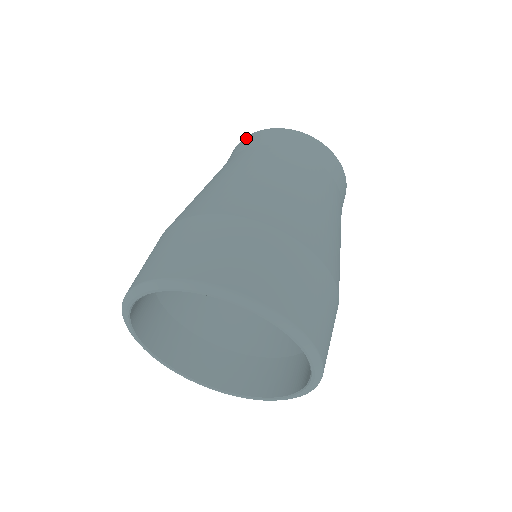
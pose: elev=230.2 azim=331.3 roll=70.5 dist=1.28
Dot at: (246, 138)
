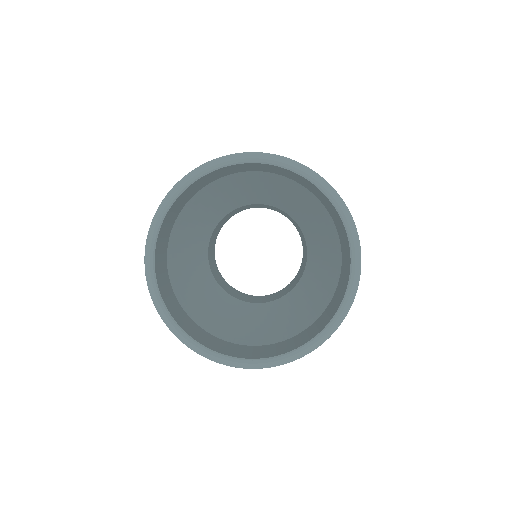
Dot at: occluded
